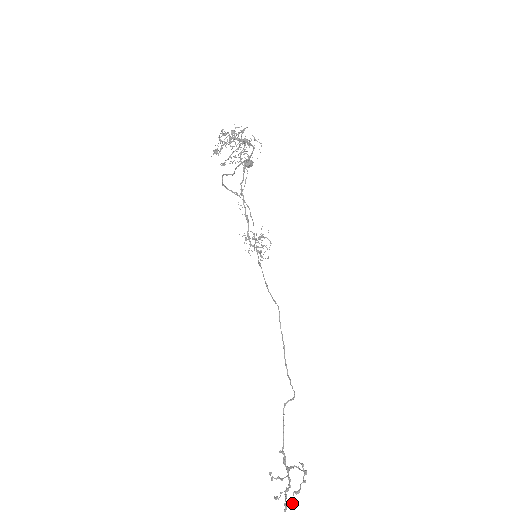
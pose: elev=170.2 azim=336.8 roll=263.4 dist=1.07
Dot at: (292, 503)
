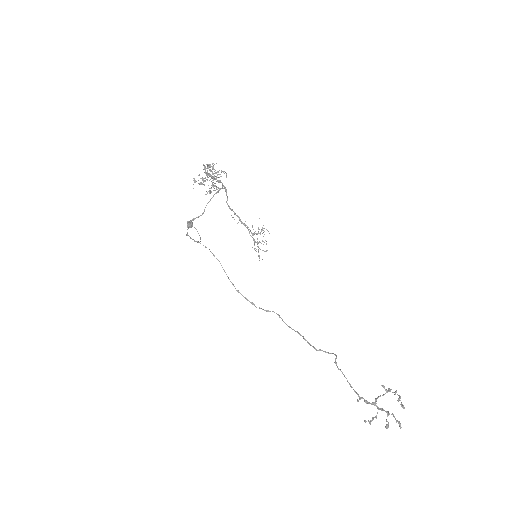
Dot at: (404, 407)
